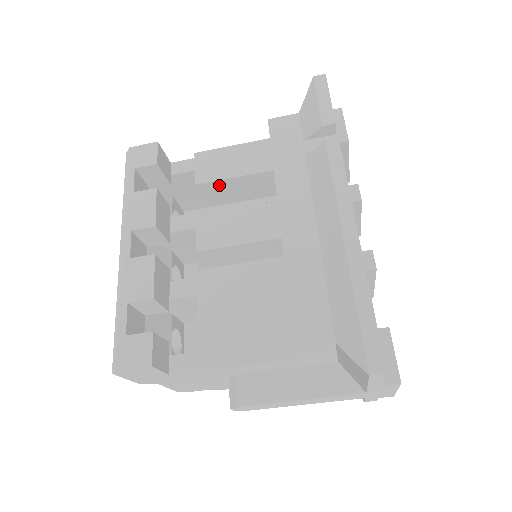
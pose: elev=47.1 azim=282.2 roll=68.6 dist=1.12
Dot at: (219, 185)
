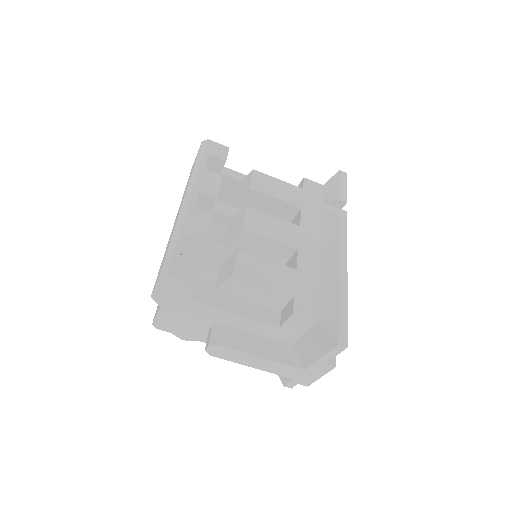
Dot at: (262, 197)
